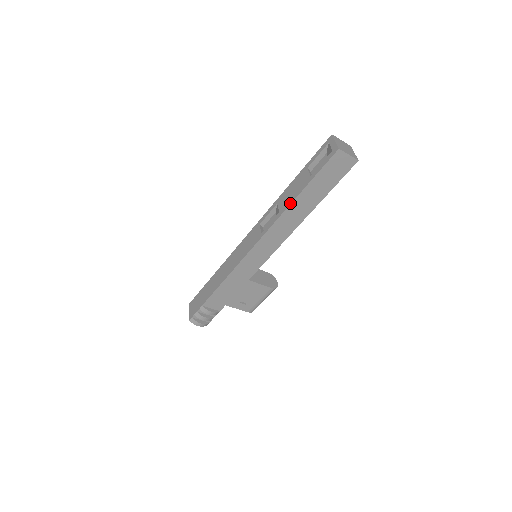
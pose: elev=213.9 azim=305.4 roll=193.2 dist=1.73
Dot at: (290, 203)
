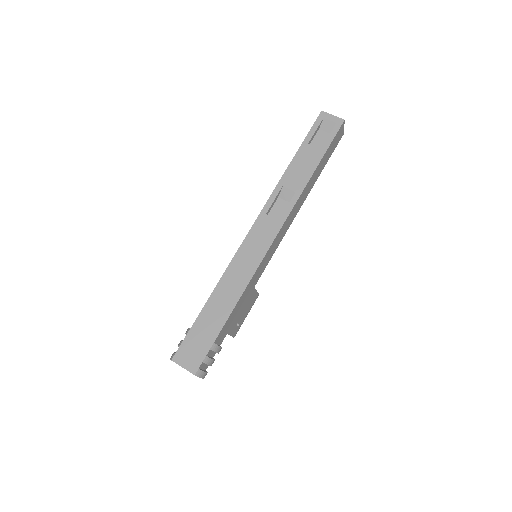
Dot at: (309, 179)
